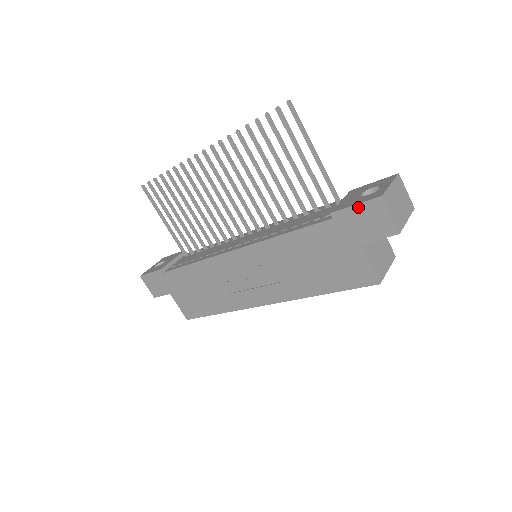
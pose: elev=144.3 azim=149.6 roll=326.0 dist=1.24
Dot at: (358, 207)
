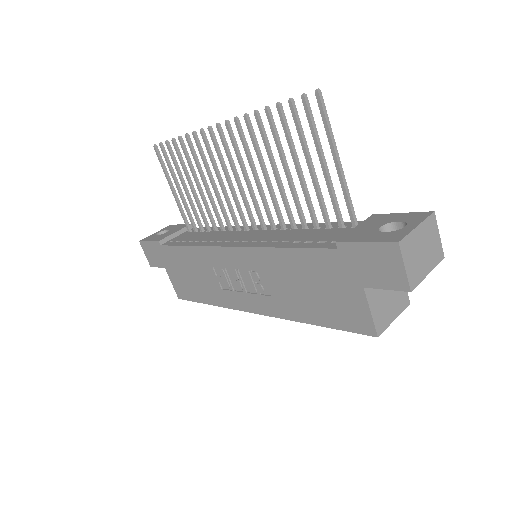
Dot at: (368, 246)
